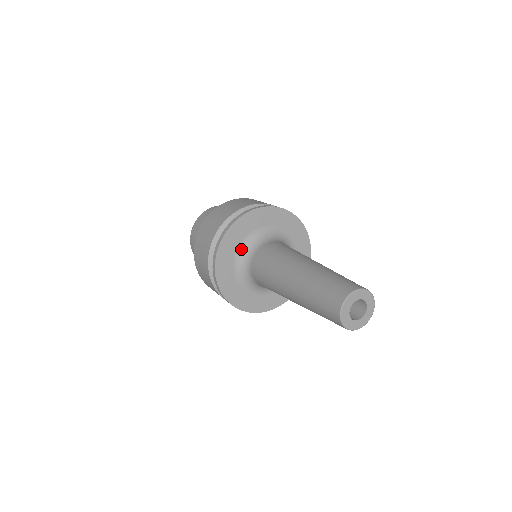
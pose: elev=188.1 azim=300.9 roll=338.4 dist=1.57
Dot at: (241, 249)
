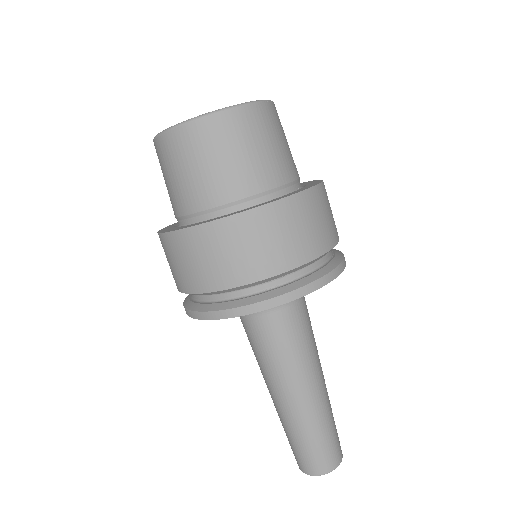
Dot at: occluded
